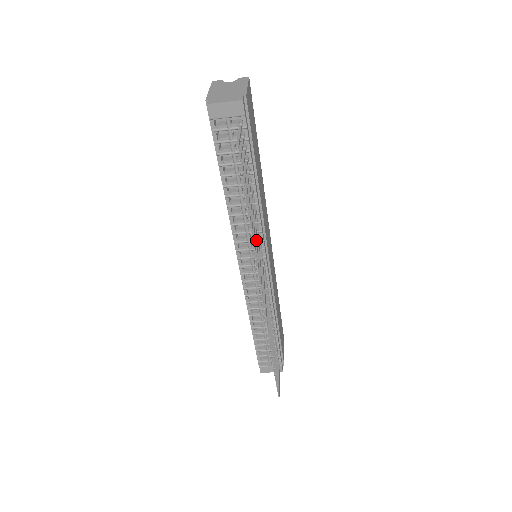
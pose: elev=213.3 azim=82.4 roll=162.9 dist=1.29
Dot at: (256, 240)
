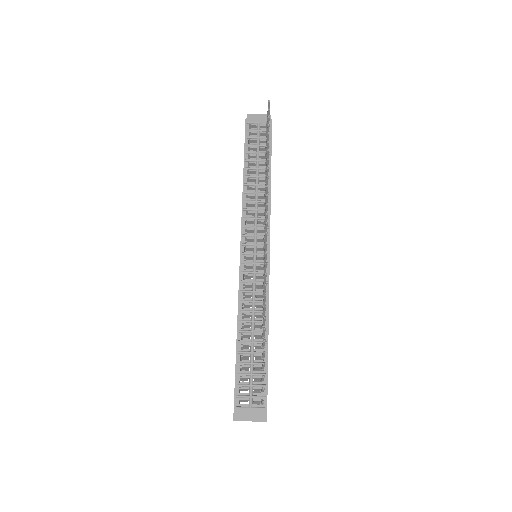
Dot at: occluded
